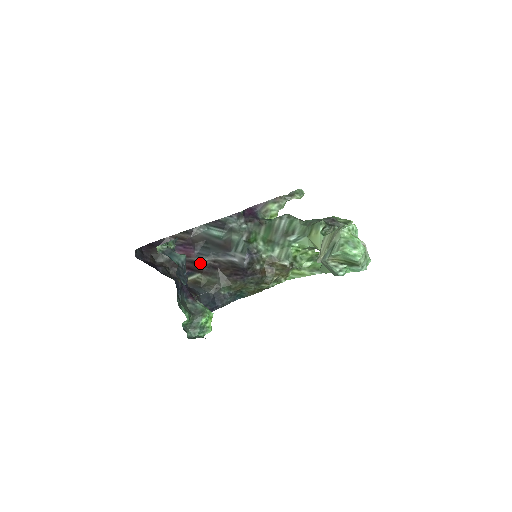
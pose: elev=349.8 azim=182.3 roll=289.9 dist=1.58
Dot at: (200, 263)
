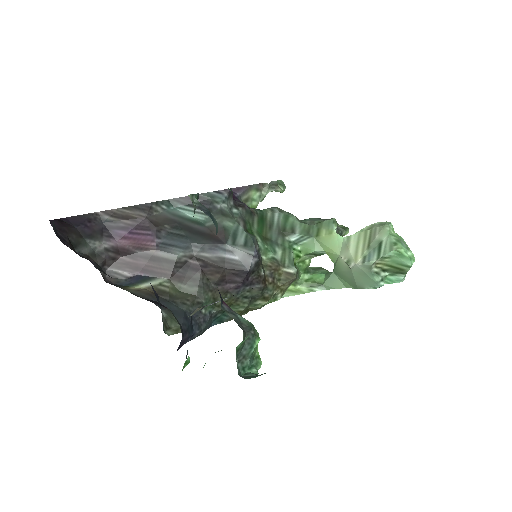
Dot at: (167, 260)
